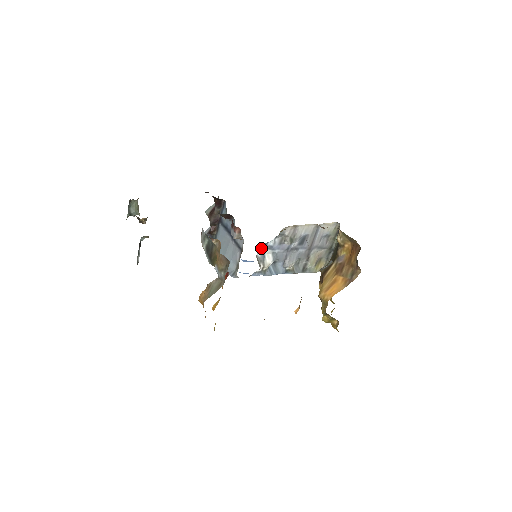
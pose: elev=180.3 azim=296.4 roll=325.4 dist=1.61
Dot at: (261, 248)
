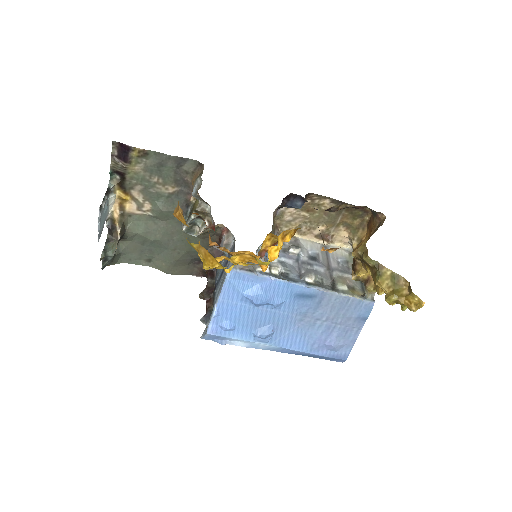
Dot at: occluded
